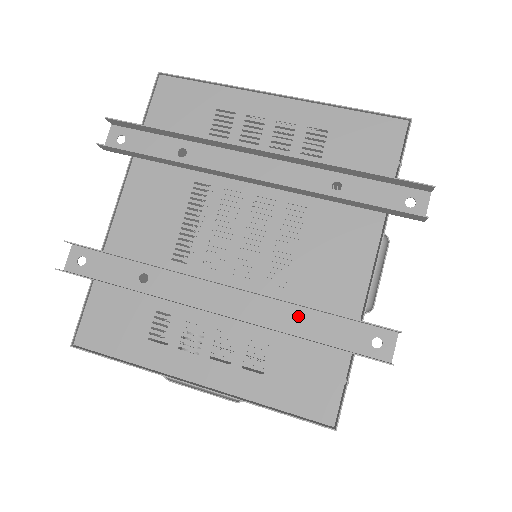
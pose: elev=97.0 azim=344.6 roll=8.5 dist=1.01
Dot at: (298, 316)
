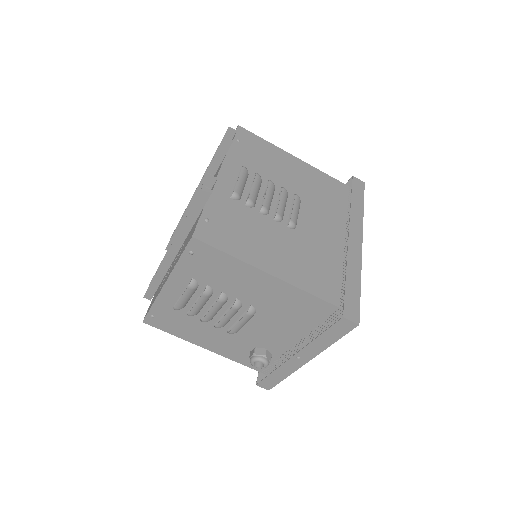
Dot at: occluded
